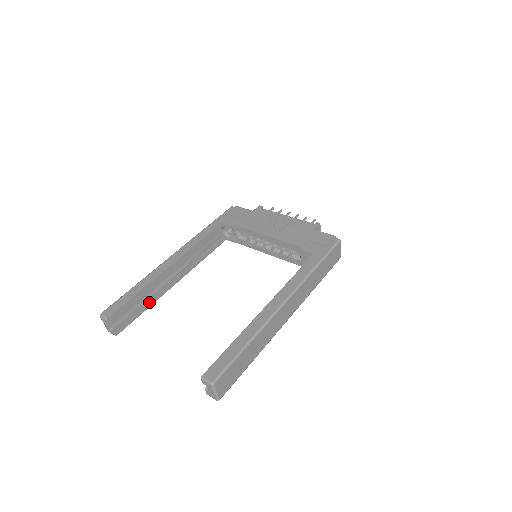
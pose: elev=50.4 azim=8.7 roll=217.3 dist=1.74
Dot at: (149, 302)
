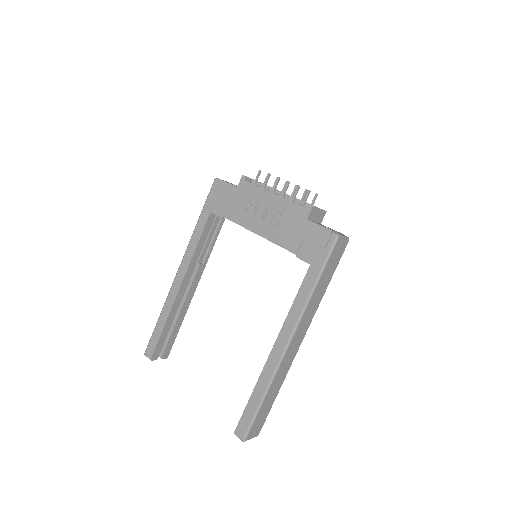
Dot at: (179, 320)
